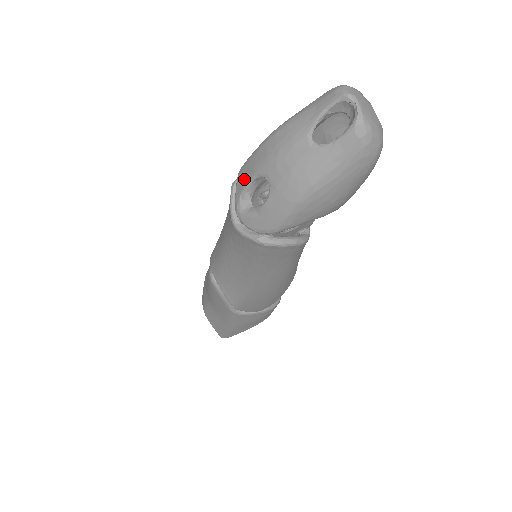
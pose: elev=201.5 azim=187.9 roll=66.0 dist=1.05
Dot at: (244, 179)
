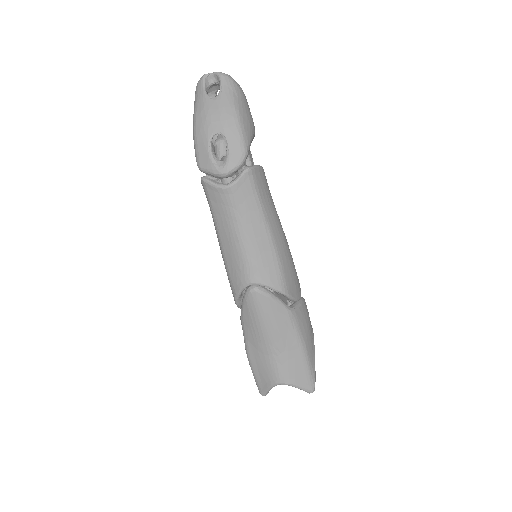
Dot at: (205, 157)
